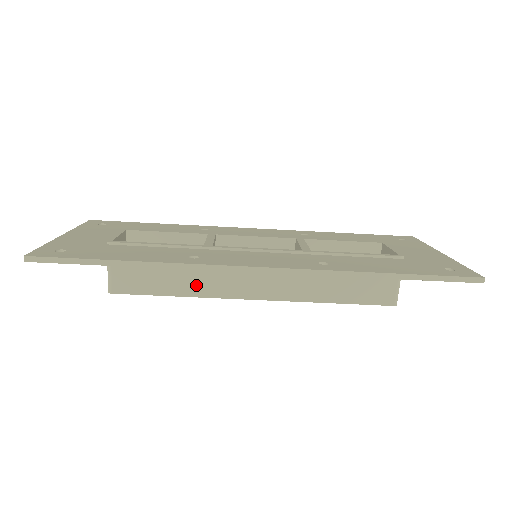
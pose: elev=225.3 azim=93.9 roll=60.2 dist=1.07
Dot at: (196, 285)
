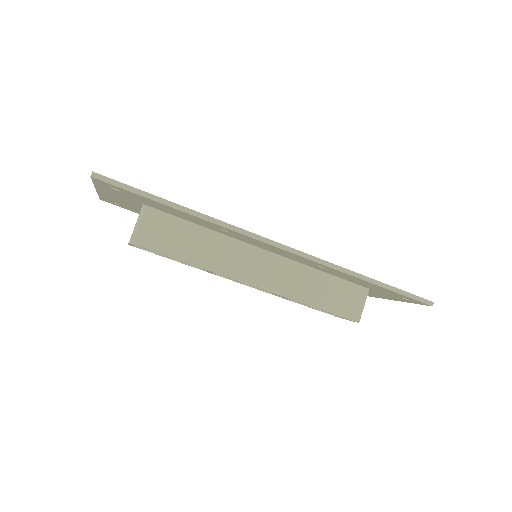
Dot at: (209, 259)
